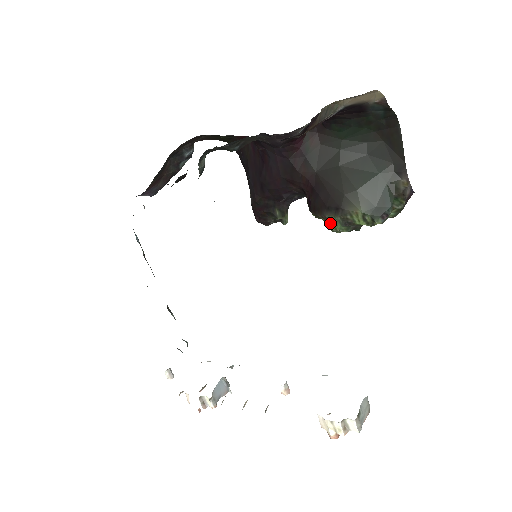
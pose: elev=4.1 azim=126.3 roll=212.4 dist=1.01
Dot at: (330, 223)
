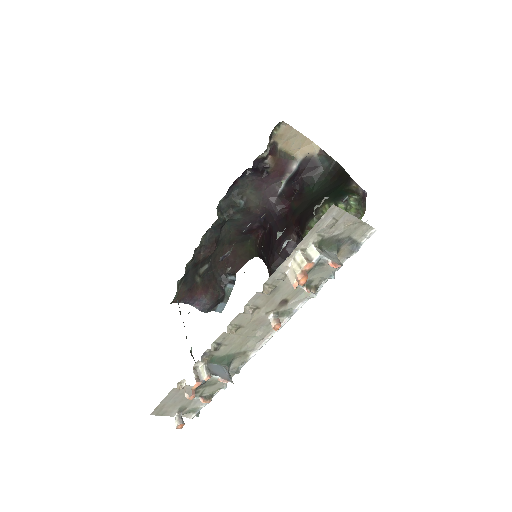
Dot at: occluded
